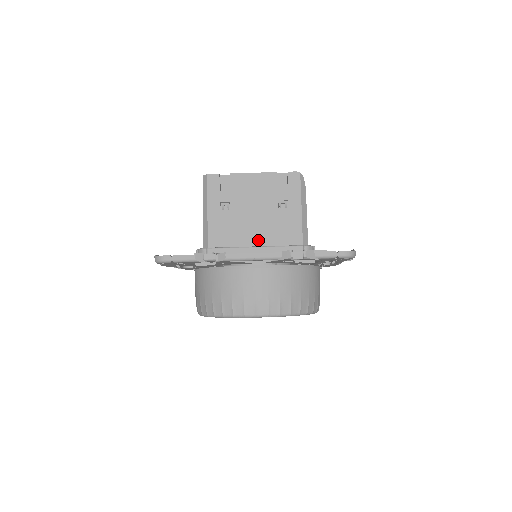
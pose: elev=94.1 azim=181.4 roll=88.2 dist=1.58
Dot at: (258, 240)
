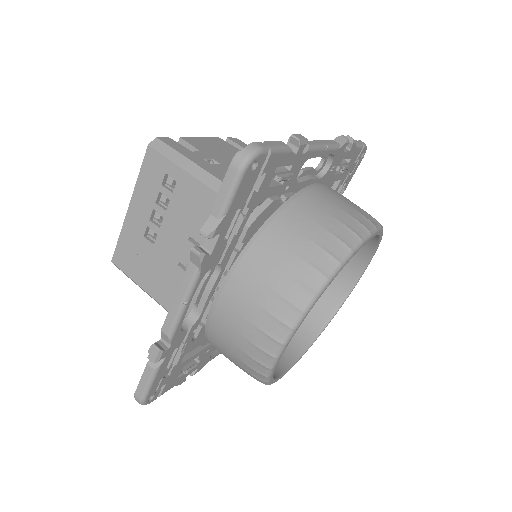
Dot at: occluded
